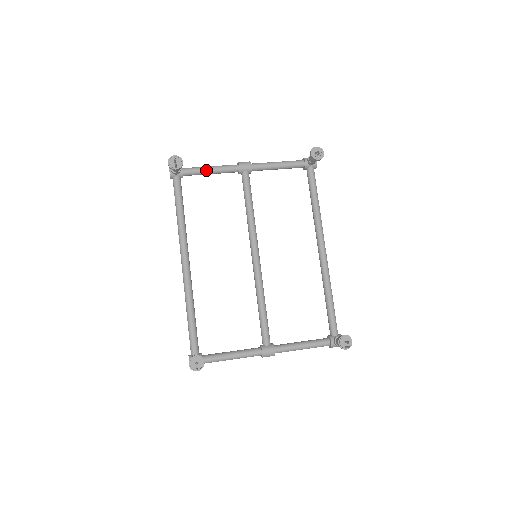
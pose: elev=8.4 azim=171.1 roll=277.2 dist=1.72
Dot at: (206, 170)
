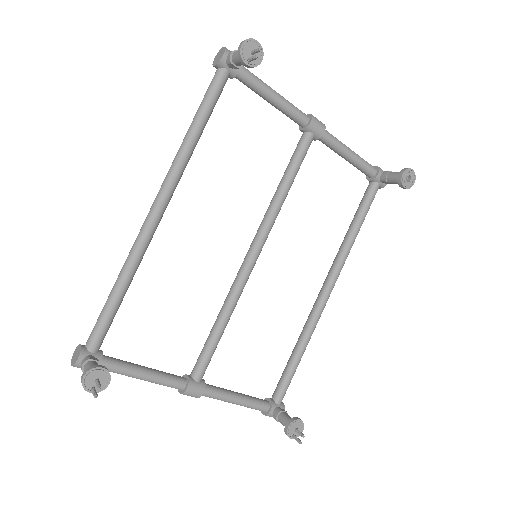
Dot at: (269, 93)
